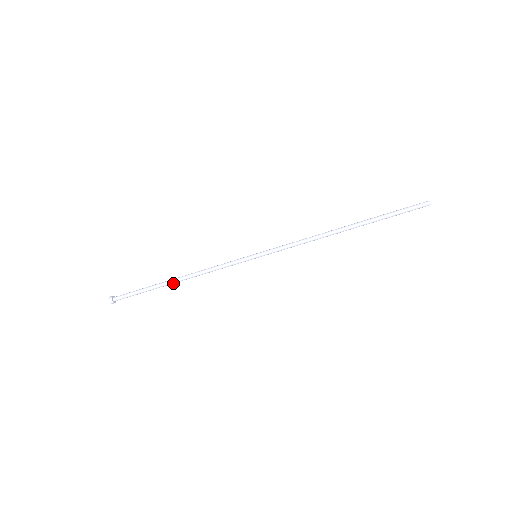
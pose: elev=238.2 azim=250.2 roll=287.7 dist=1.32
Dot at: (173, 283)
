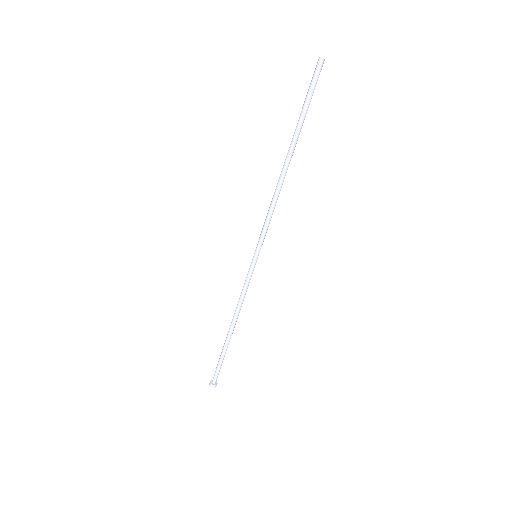
Dot at: (230, 334)
